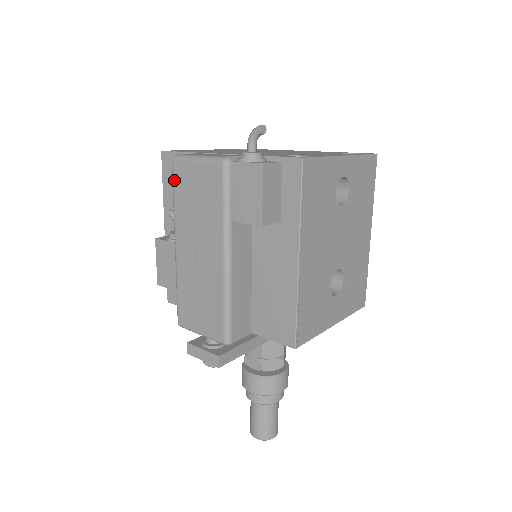
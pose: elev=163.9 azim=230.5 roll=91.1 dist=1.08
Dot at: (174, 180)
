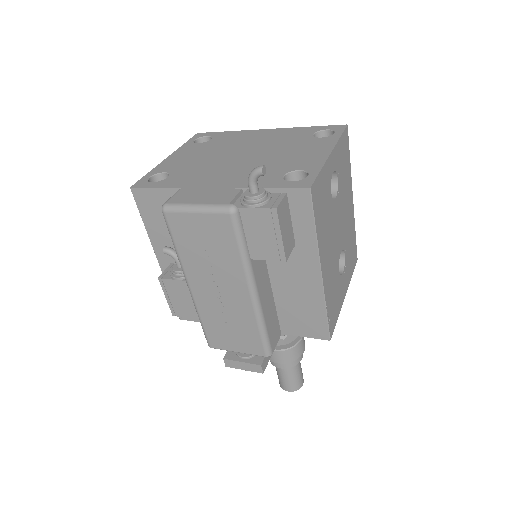
Dot at: (171, 230)
